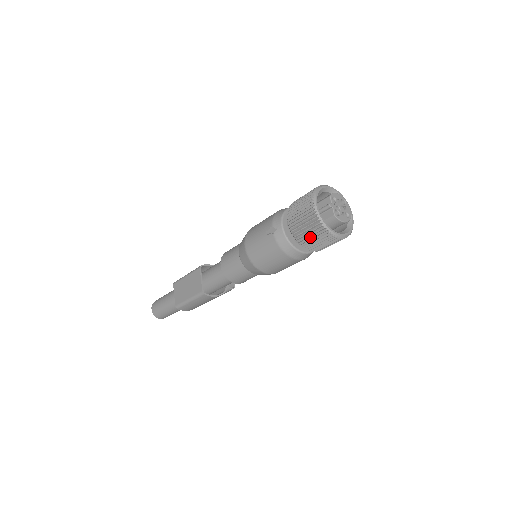
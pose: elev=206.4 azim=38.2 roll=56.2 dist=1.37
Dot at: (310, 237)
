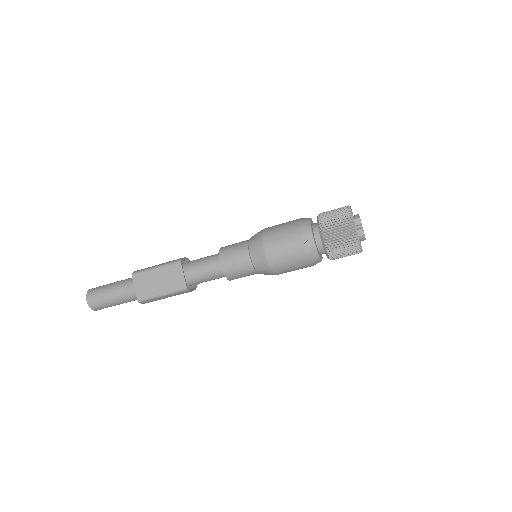
Dot at: (341, 251)
